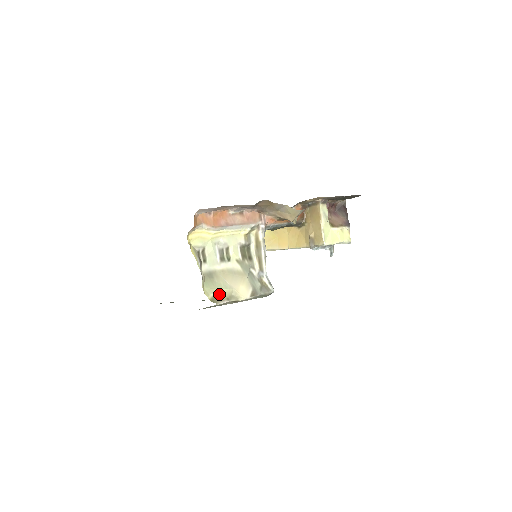
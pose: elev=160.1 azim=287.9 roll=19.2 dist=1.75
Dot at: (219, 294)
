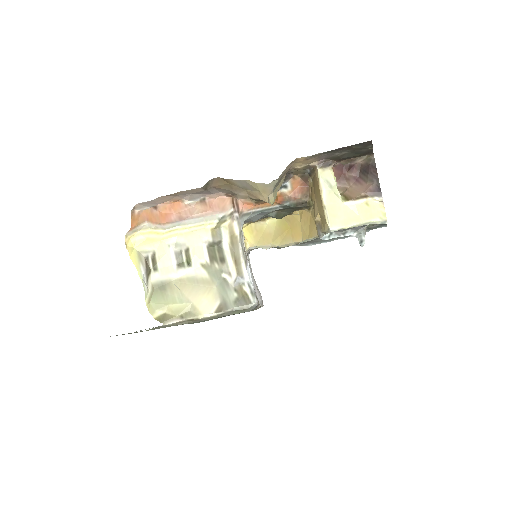
Dot at: (170, 311)
